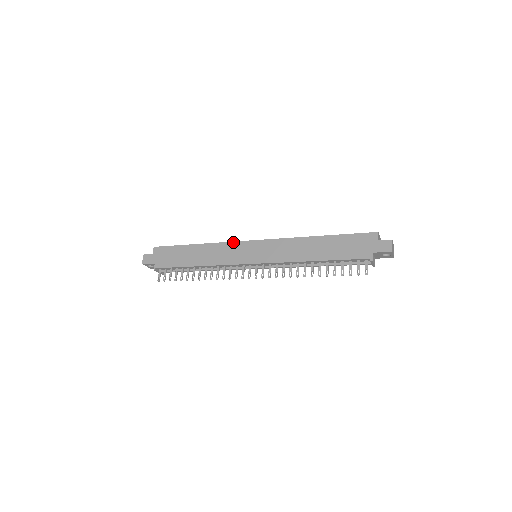
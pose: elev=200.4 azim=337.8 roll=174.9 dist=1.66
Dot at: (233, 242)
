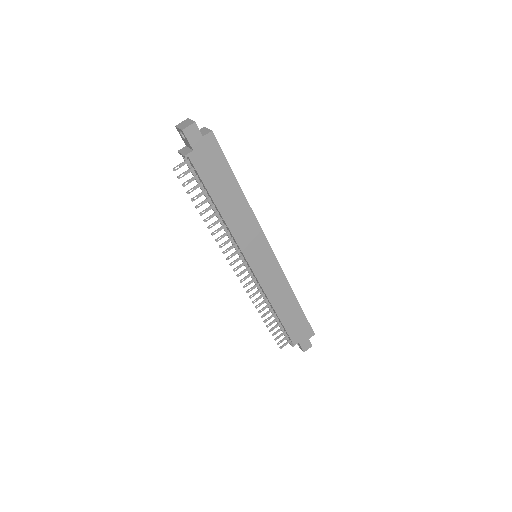
Dot at: (262, 231)
